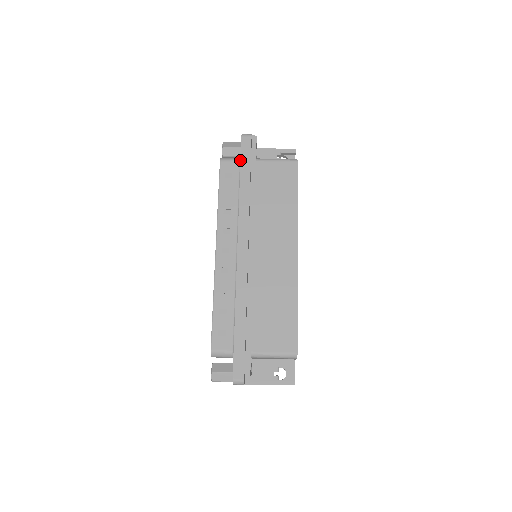
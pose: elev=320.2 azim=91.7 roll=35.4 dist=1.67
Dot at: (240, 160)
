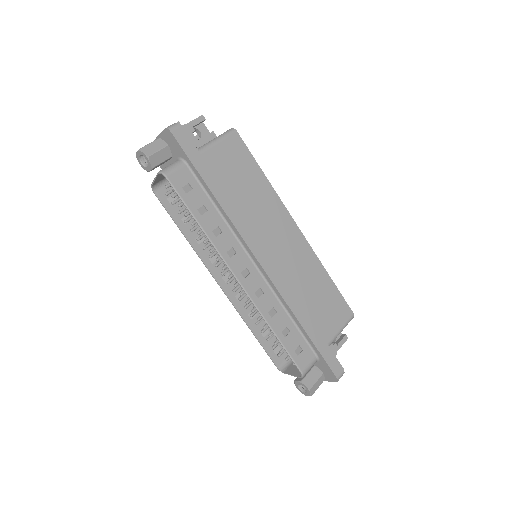
Dot at: (186, 162)
